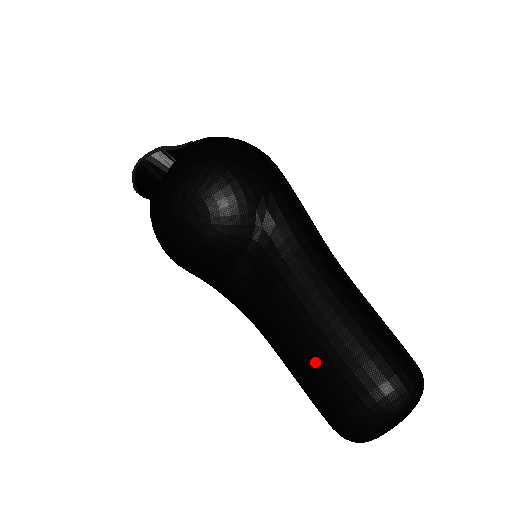
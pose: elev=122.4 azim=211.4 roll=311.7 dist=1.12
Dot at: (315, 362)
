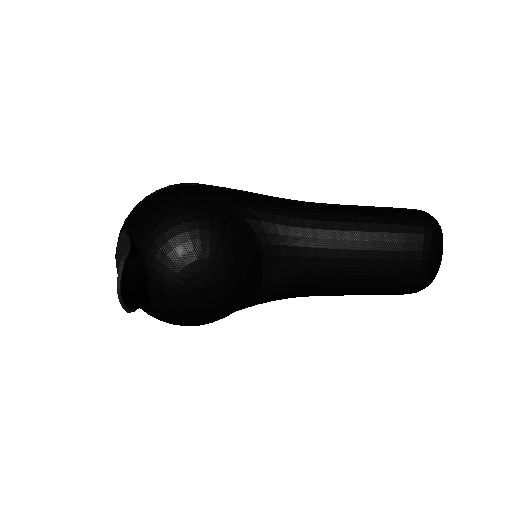
Dot at: (375, 271)
